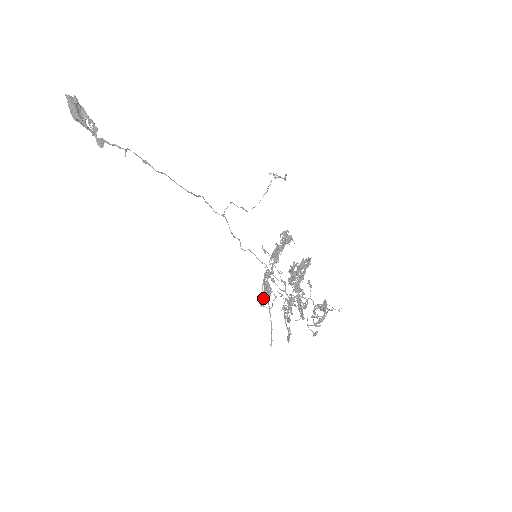
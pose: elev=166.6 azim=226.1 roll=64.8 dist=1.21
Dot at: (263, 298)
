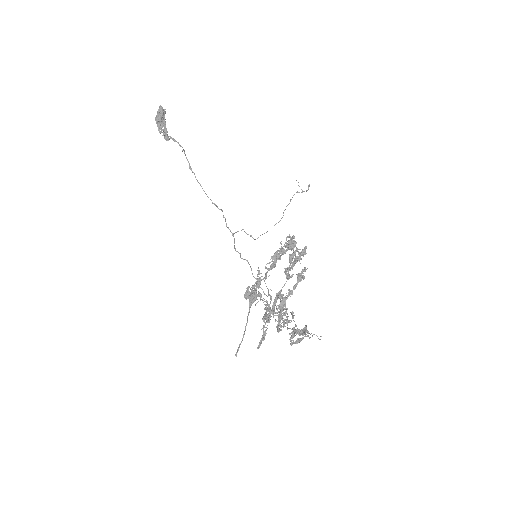
Dot at: (249, 294)
